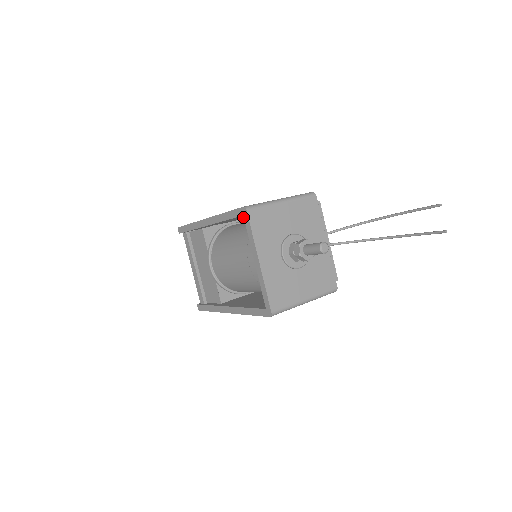
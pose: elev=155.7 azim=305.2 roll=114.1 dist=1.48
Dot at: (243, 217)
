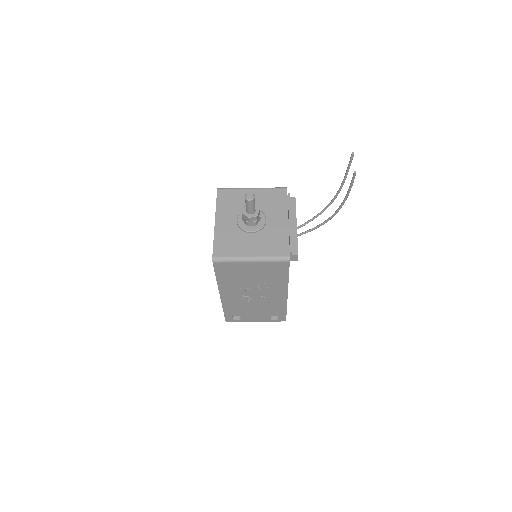
Dot at: occluded
